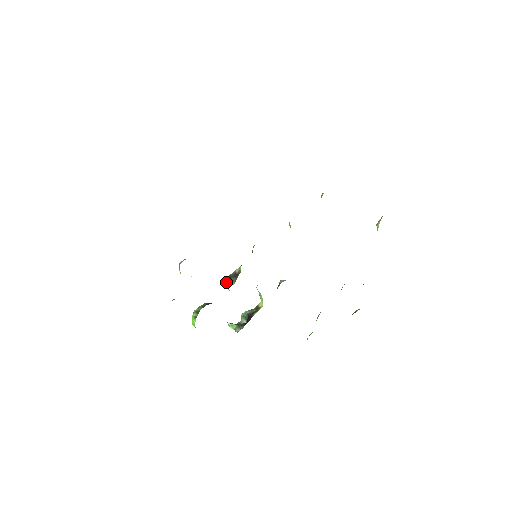
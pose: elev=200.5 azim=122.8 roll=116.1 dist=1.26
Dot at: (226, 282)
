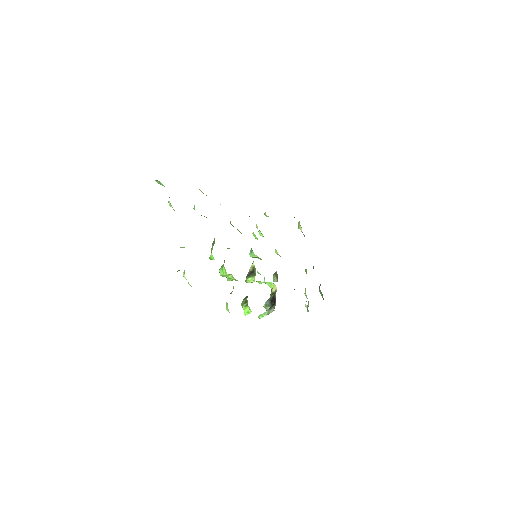
Dot at: (249, 278)
